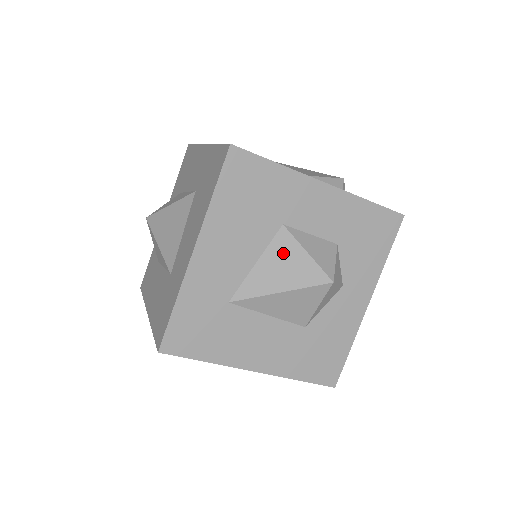
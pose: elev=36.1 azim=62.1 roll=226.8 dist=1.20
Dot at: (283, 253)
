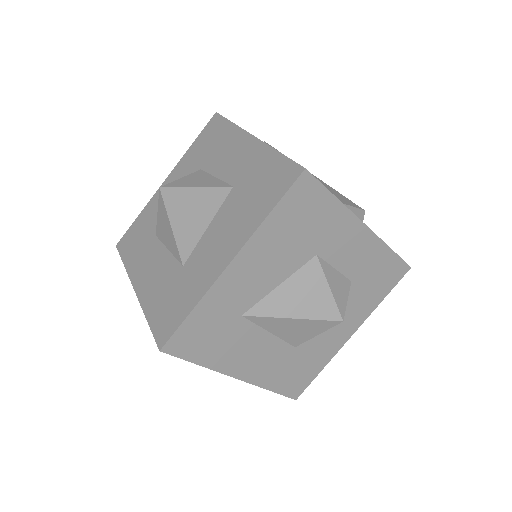
Dot at: (308, 282)
